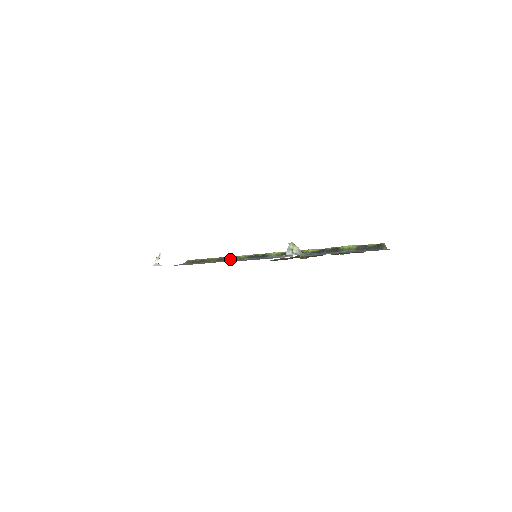
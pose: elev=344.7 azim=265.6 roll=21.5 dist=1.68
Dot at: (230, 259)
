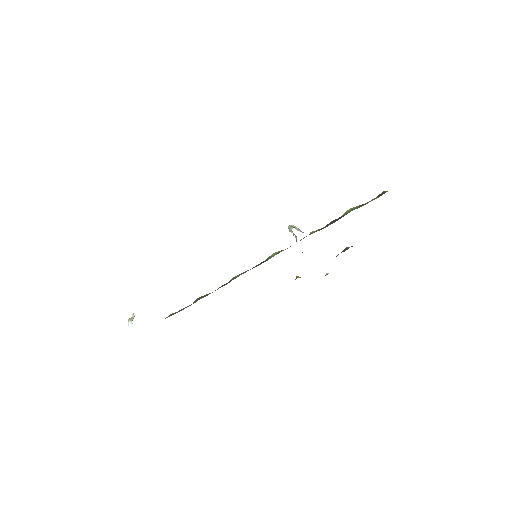
Dot at: (224, 285)
